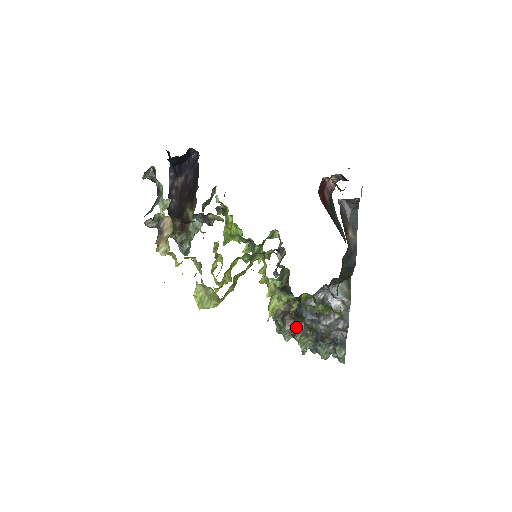
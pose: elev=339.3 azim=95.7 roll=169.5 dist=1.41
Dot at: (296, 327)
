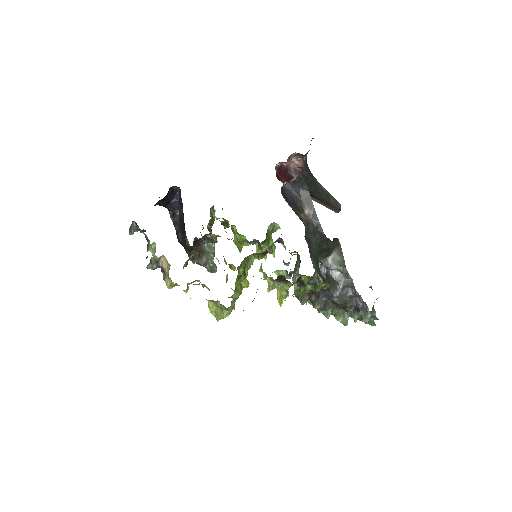
Dot at: (324, 304)
